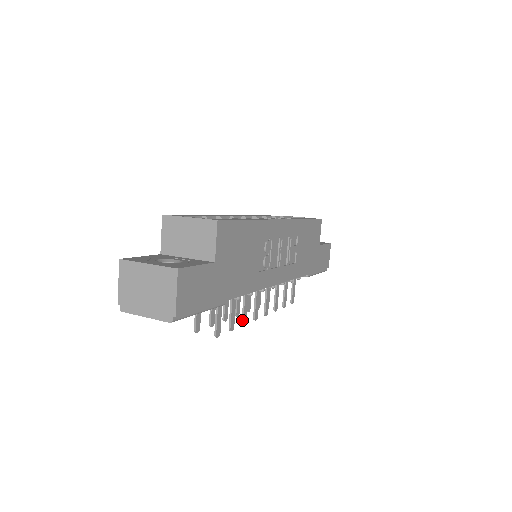
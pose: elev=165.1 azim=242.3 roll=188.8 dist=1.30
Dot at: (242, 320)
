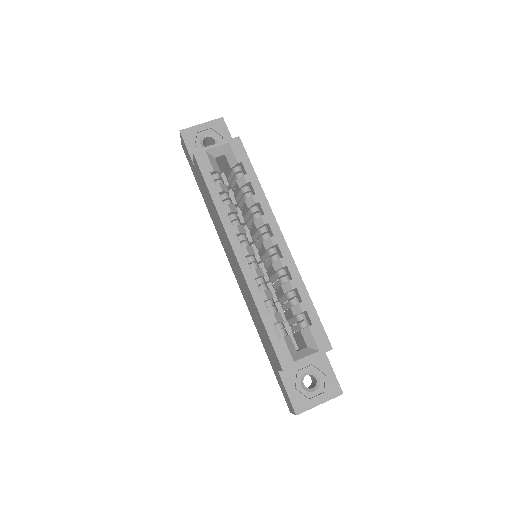
Dot at: occluded
